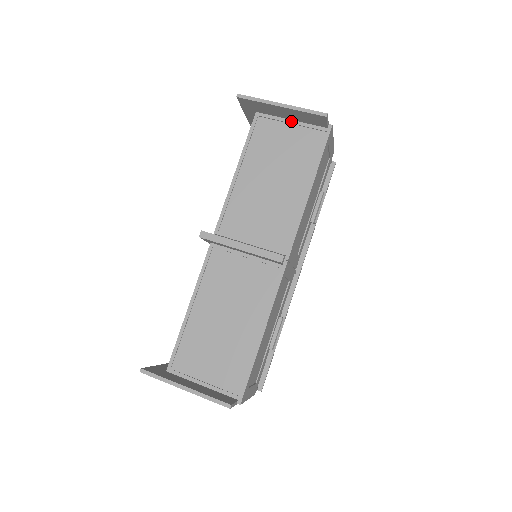
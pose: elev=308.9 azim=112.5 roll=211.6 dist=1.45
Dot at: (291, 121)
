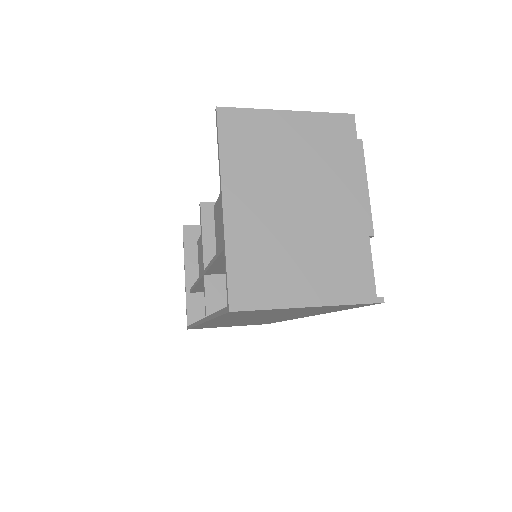
Dot at: occluded
